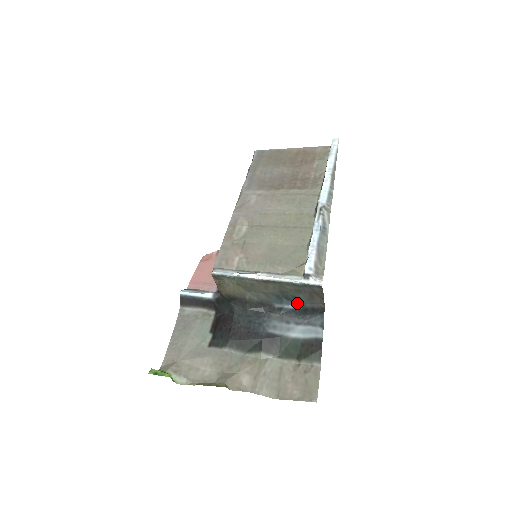
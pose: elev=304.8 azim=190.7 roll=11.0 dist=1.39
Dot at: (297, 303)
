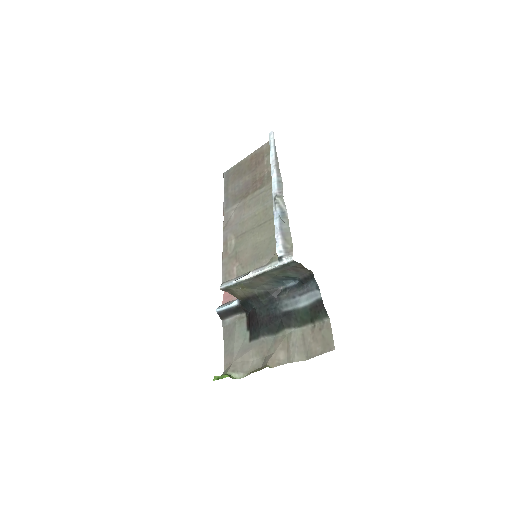
Dot at: (294, 279)
